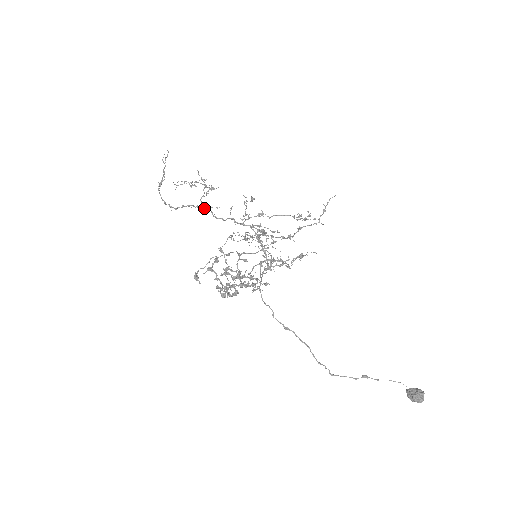
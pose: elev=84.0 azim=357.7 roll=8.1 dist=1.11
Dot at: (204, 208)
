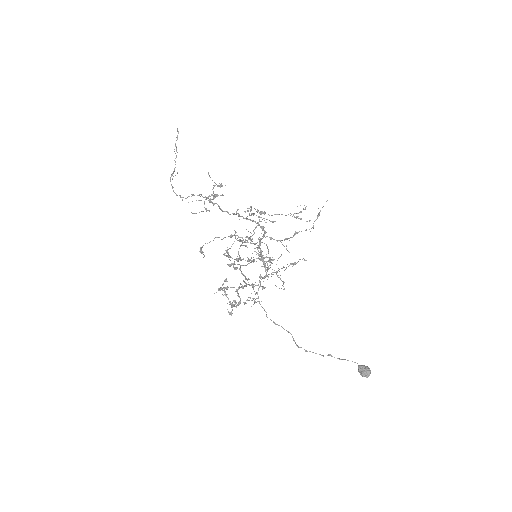
Dot at: (212, 202)
